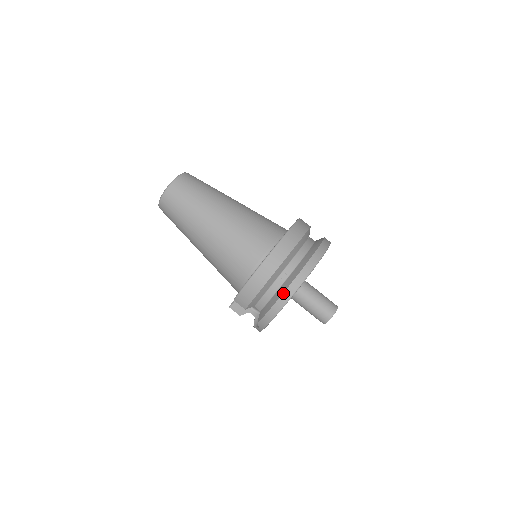
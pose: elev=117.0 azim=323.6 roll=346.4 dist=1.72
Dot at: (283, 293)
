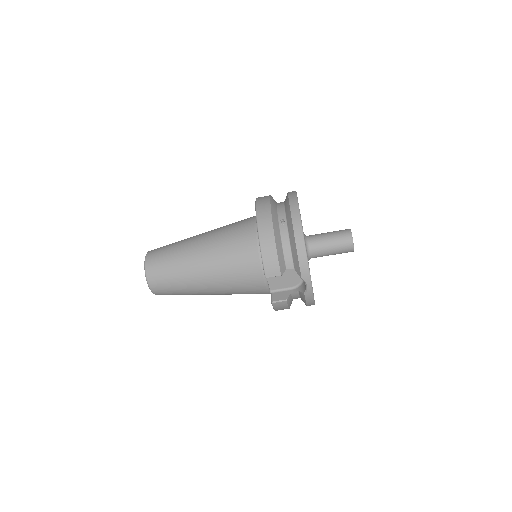
Dot at: (293, 227)
